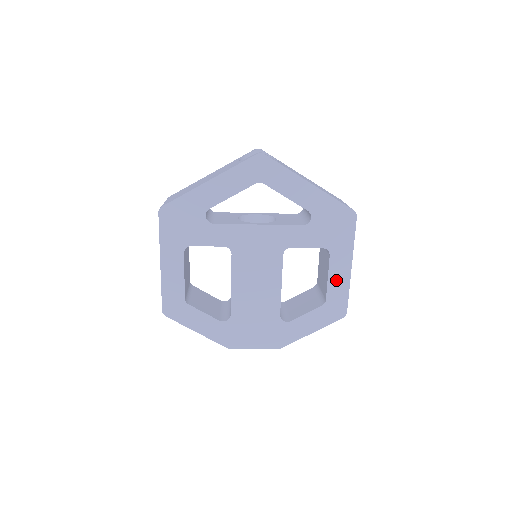
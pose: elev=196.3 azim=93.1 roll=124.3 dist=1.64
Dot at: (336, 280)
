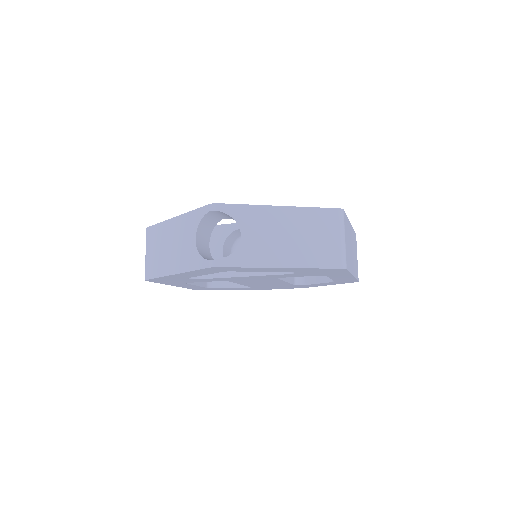
Dot at: occluded
